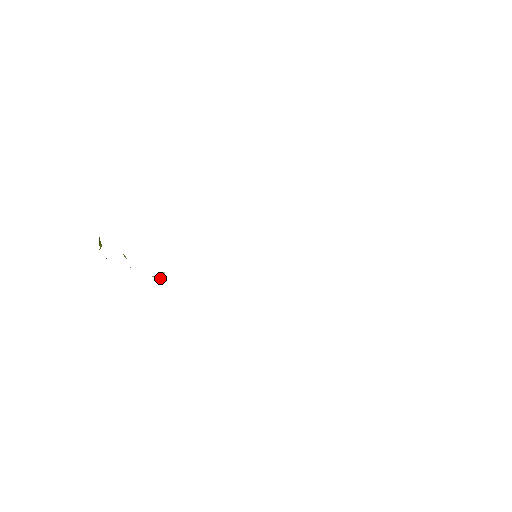
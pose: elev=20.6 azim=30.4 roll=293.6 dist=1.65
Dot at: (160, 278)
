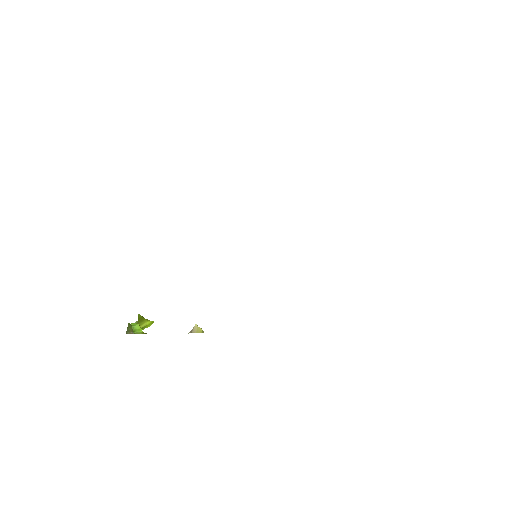
Dot at: (193, 332)
